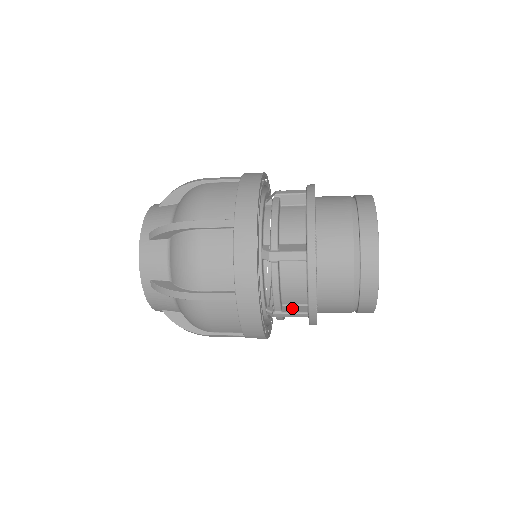
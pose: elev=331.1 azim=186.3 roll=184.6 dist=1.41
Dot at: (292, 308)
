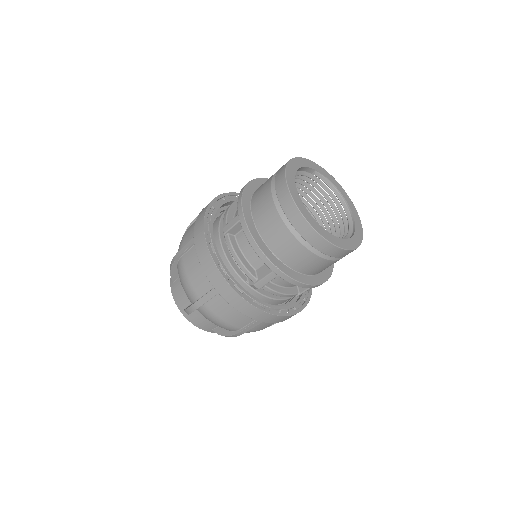
Dot at: occluded
